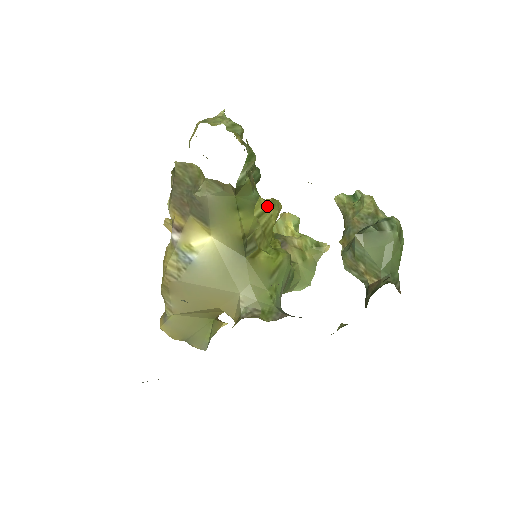
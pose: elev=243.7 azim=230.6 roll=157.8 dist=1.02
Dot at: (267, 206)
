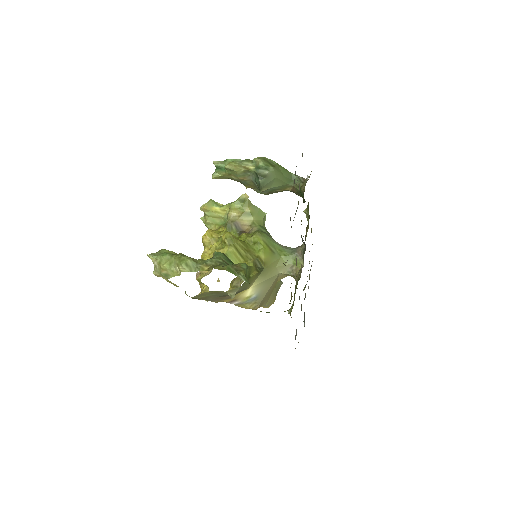
Dot at: (233, 247)
